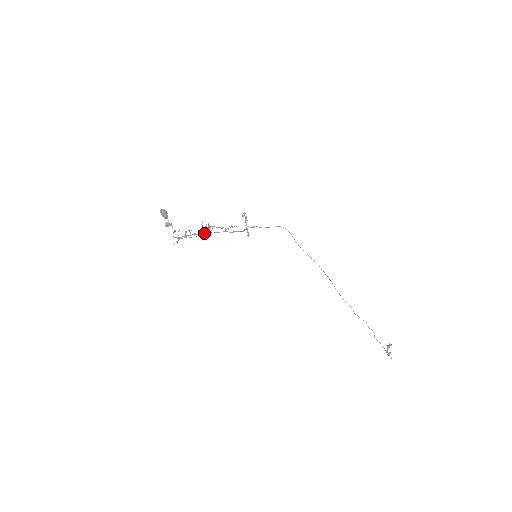
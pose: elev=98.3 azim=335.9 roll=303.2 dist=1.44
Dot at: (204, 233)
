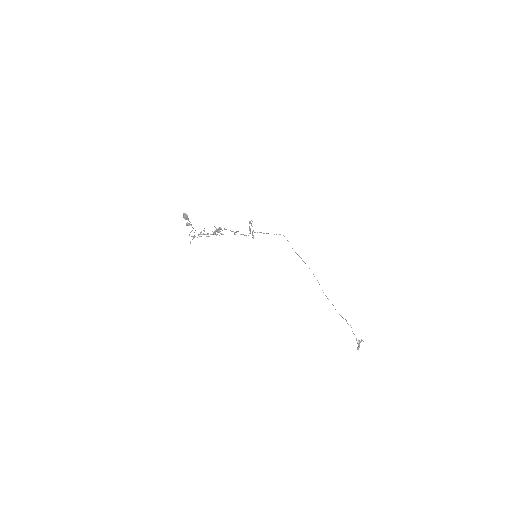
Dot at: (216, 234)
